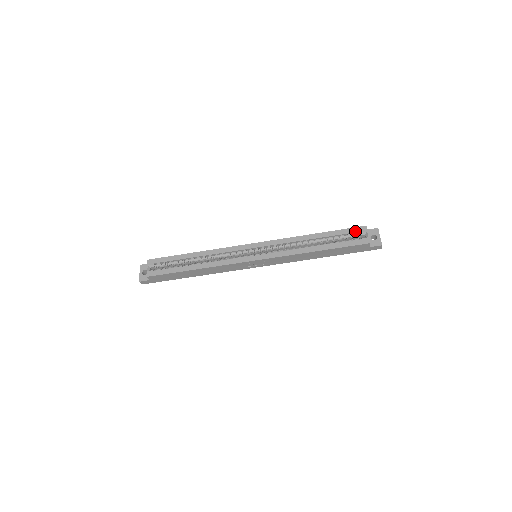
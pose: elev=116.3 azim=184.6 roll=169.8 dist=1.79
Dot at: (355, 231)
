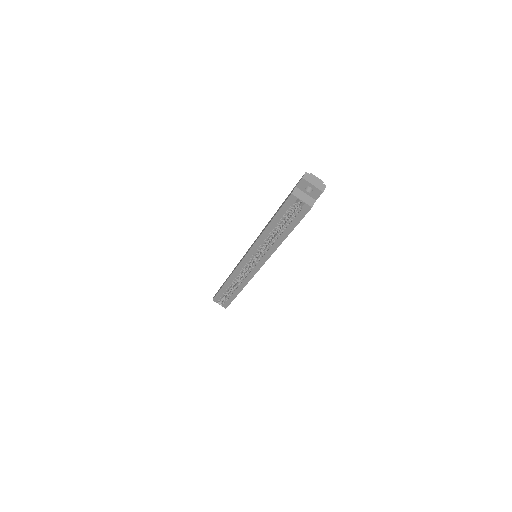
Dot at: (289, 205)
